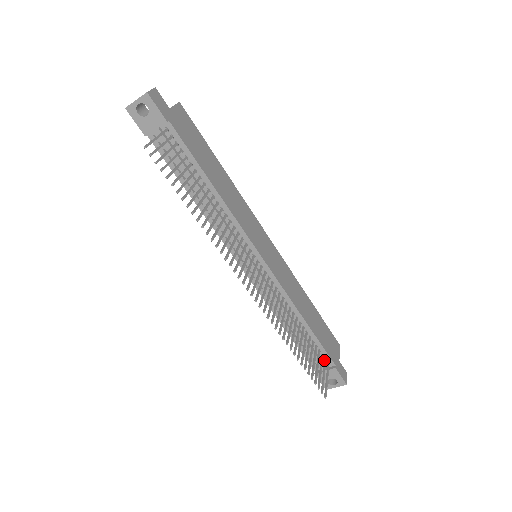
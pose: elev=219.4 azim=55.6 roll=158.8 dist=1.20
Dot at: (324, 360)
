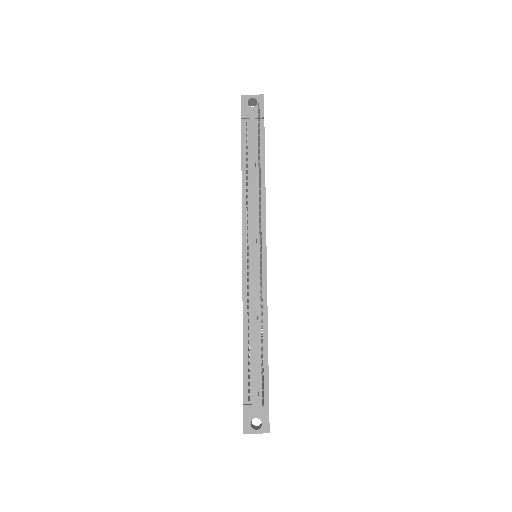
Dot at: occluded
